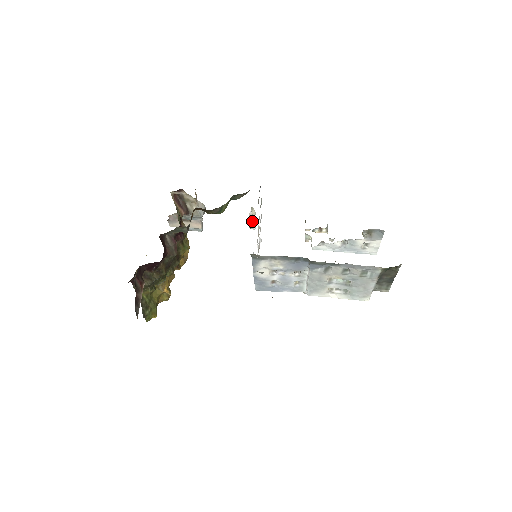
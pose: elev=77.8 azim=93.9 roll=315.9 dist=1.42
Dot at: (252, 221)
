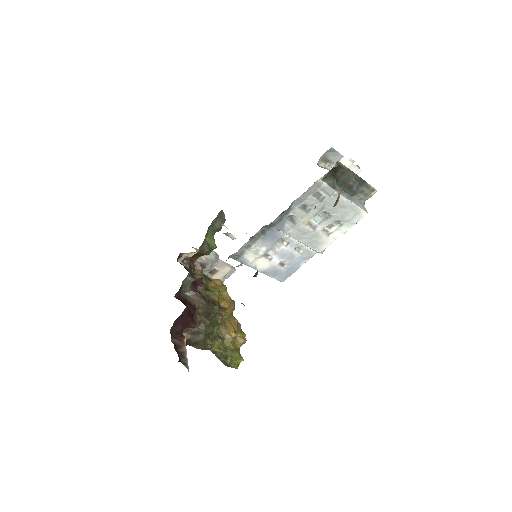
Dot at: (226, 234)
